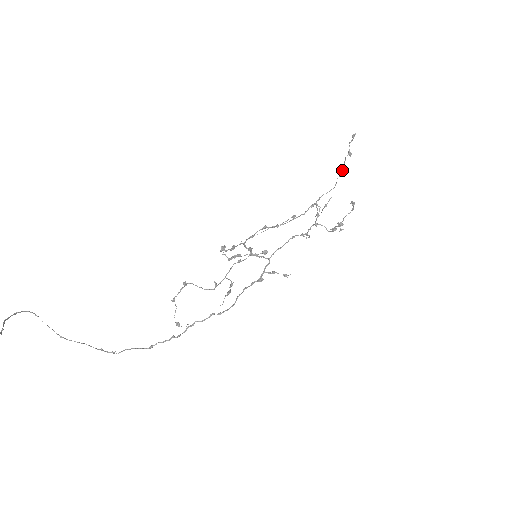
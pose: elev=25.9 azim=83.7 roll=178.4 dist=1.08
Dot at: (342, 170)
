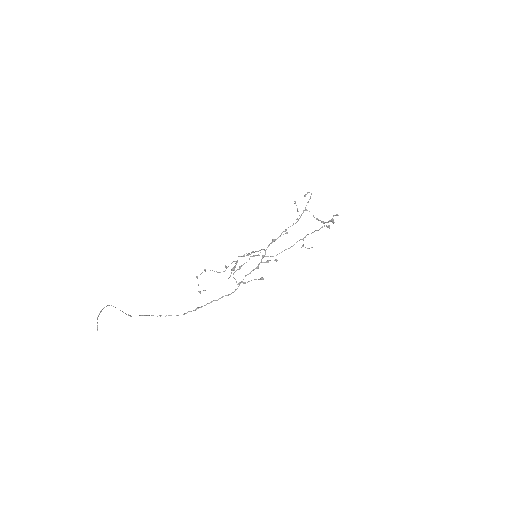
Dot at: occluded
